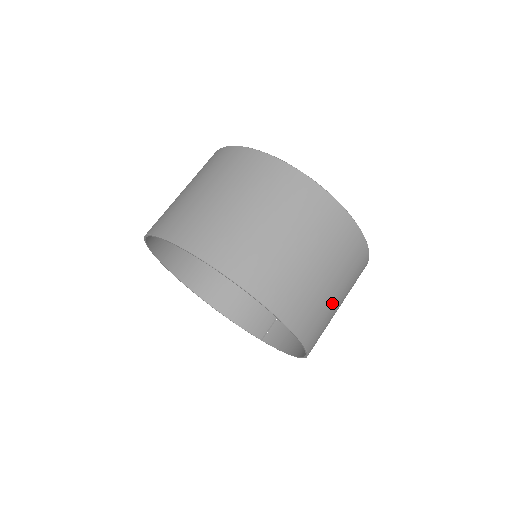
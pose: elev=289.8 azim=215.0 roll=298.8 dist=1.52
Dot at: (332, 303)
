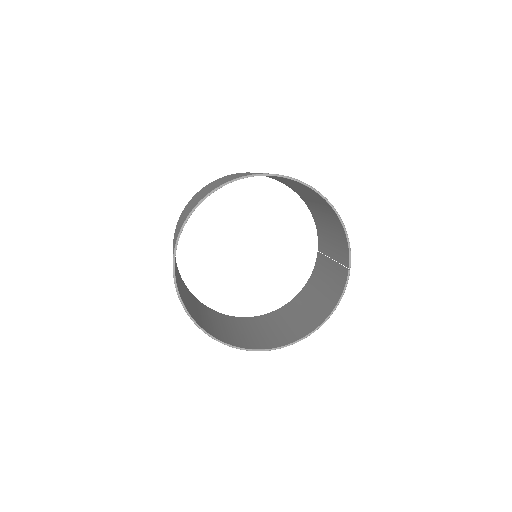
Dot at: occluded
